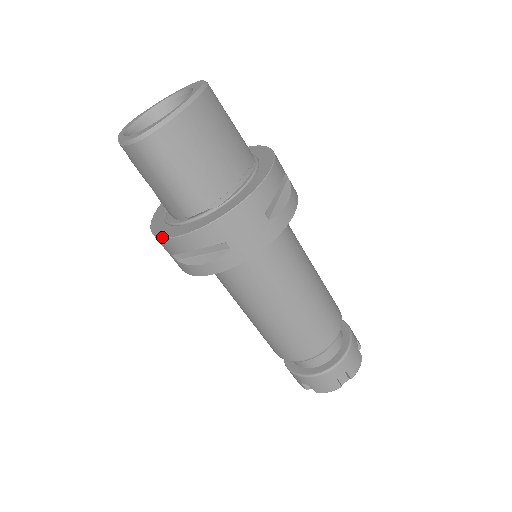
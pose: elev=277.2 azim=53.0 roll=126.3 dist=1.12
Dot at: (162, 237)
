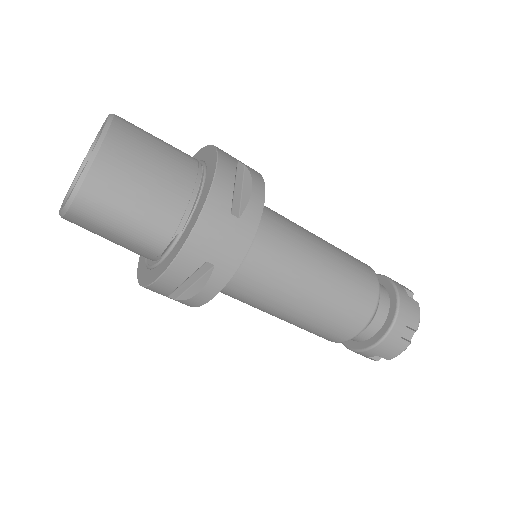
Dot at: (147, 285)
